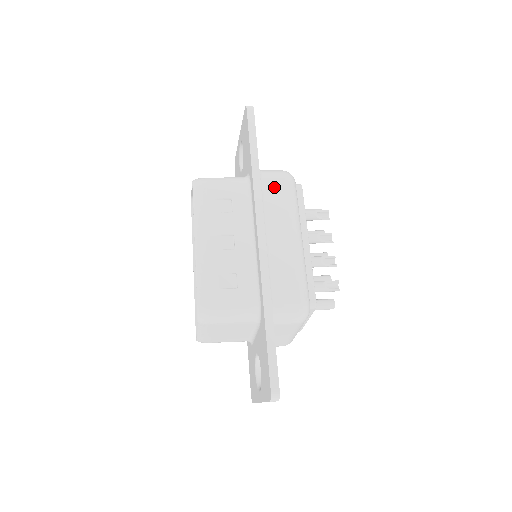
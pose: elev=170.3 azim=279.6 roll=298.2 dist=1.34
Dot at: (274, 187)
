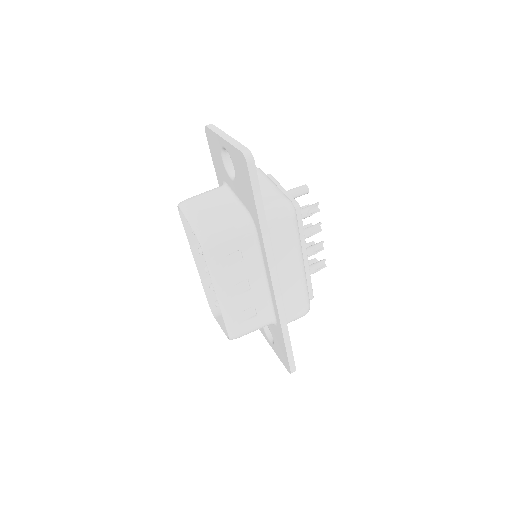
Dot at: (280, 231)
